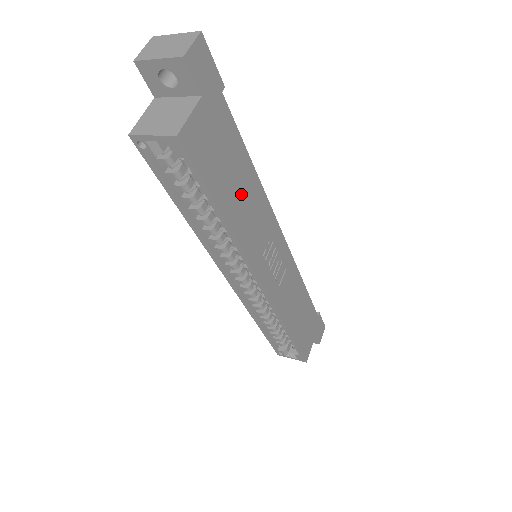
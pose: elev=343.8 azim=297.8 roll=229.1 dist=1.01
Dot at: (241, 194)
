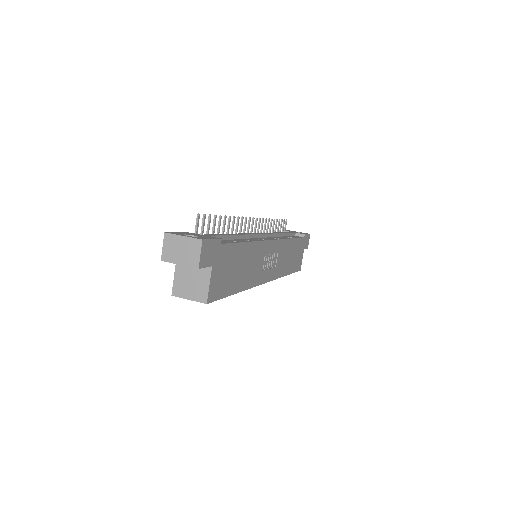
Dot at: (244, 267)
